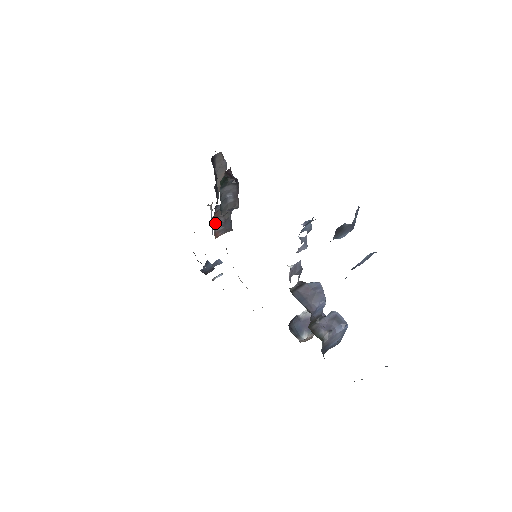
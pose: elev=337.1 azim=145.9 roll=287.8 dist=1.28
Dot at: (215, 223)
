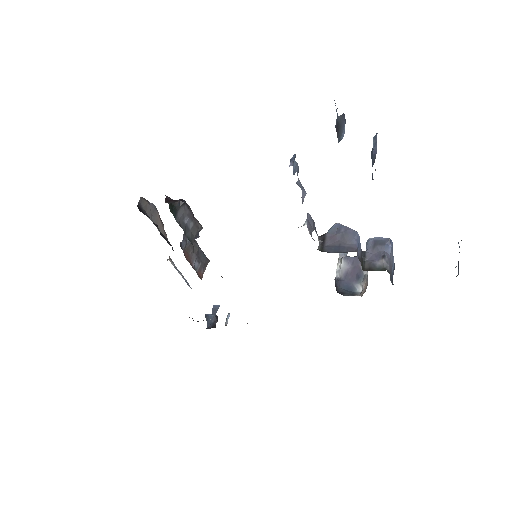
Dot at: (191, 264)
